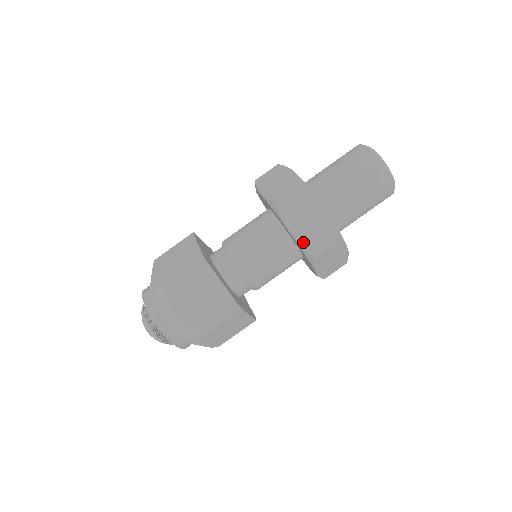
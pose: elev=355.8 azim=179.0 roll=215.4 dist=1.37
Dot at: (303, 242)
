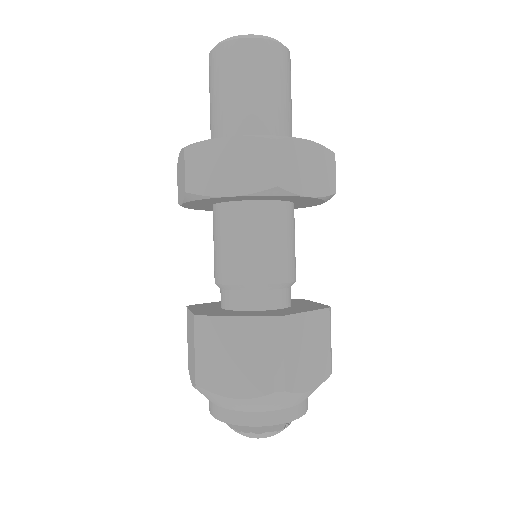
Dot at: (320, 191)
